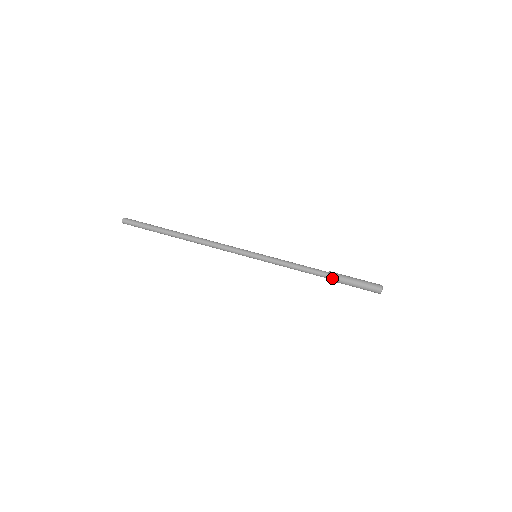
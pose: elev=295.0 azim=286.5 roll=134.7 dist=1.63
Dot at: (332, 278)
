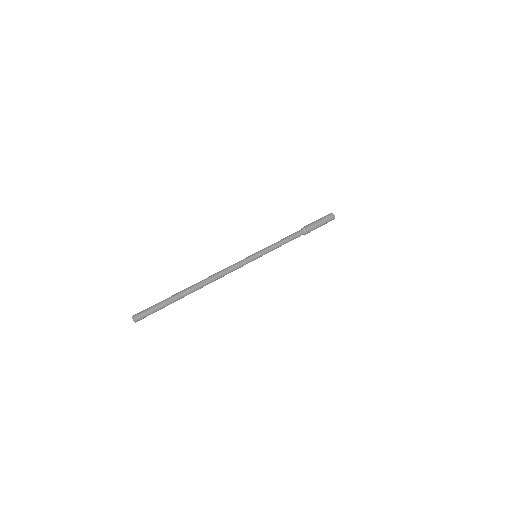
Dot at: (306, 227)
